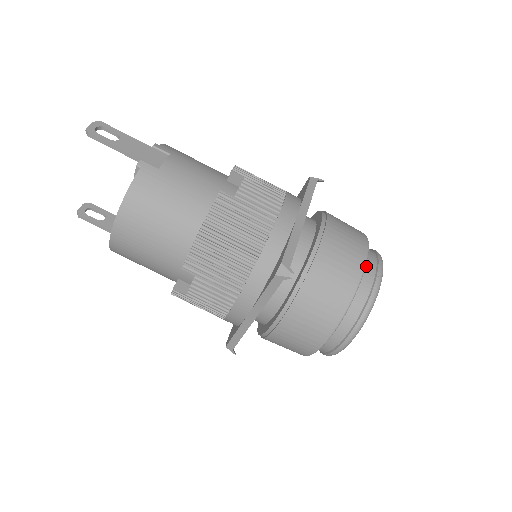
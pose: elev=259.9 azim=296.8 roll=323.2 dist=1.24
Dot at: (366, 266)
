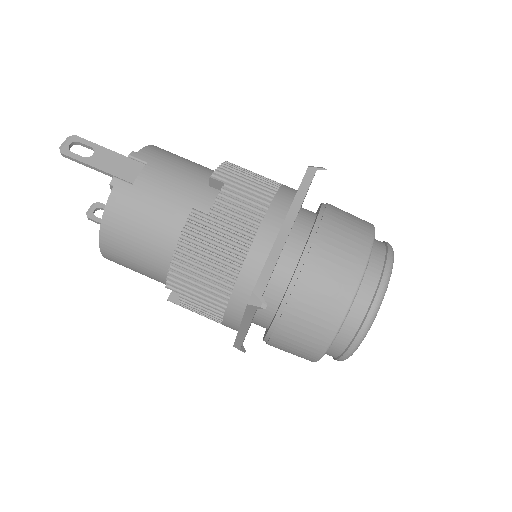
Dot at: (367, 274)
